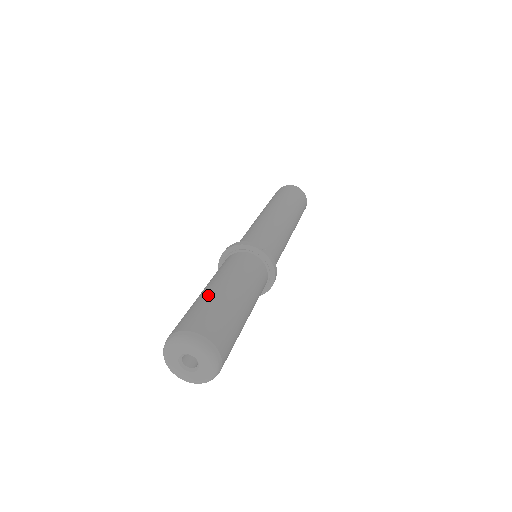
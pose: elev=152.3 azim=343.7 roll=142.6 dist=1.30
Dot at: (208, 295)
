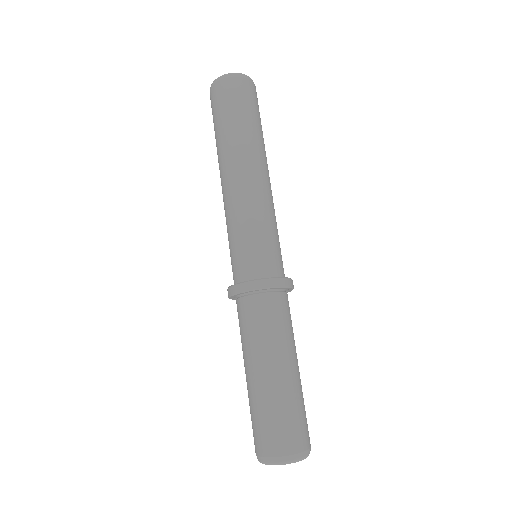
Dot at: (293, 389)
